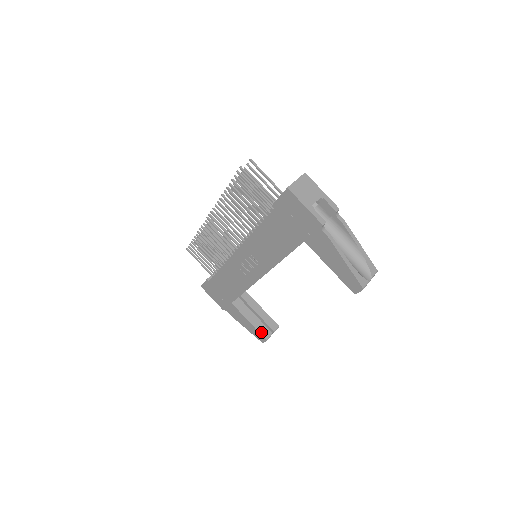
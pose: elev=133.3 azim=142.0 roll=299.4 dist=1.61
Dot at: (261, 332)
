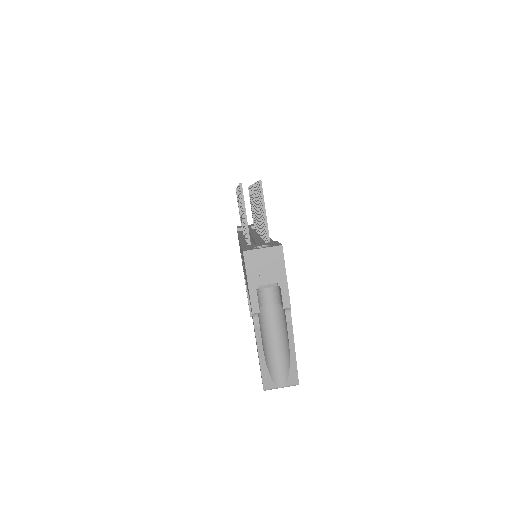
Dot at: occluded
